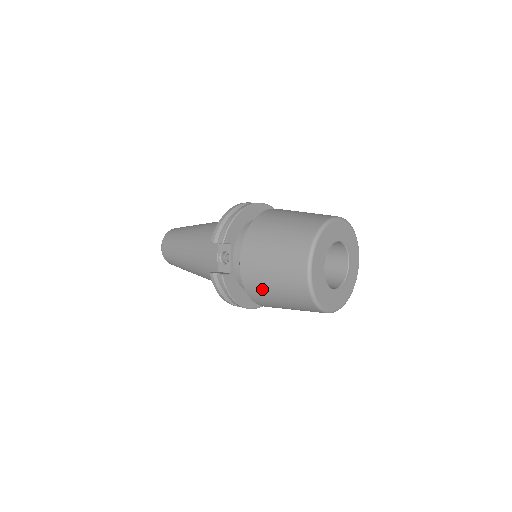
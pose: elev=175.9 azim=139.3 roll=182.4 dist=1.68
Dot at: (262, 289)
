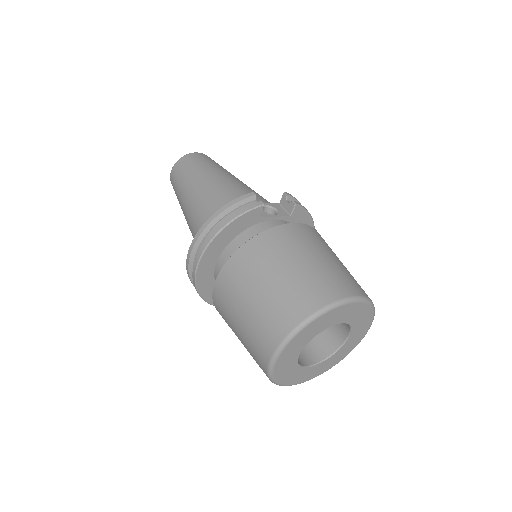
Dot at: (278, 253)
